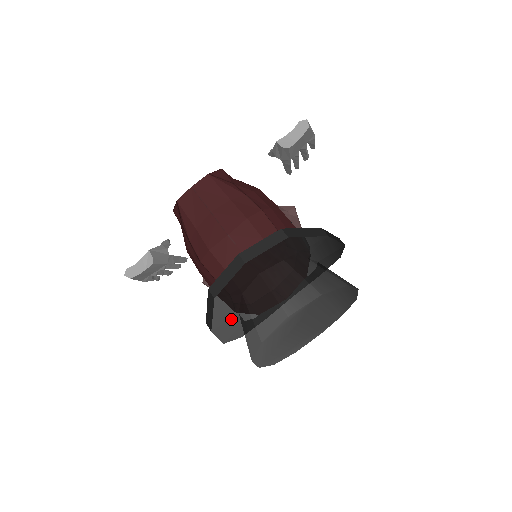
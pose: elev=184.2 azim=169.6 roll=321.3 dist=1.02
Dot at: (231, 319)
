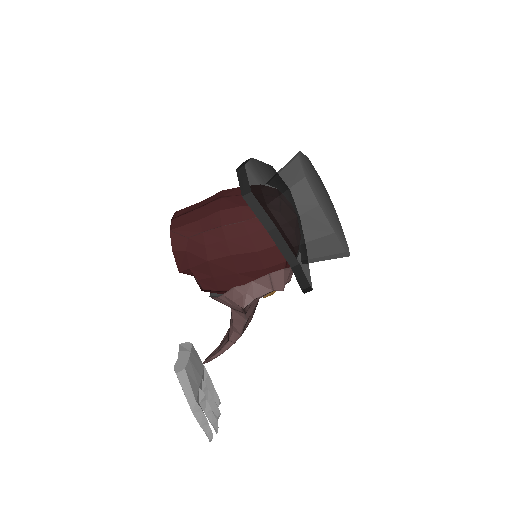
Dot at: (280, 229)
